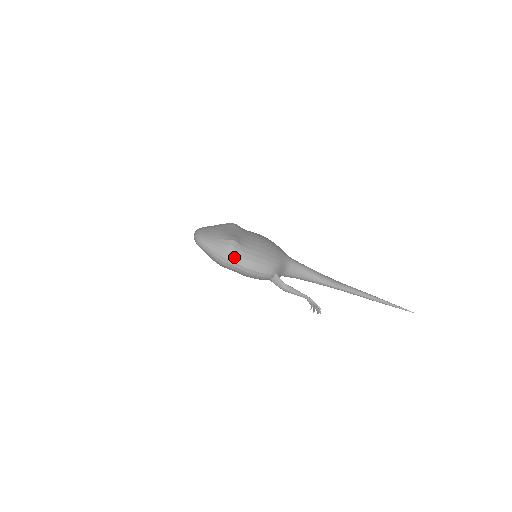
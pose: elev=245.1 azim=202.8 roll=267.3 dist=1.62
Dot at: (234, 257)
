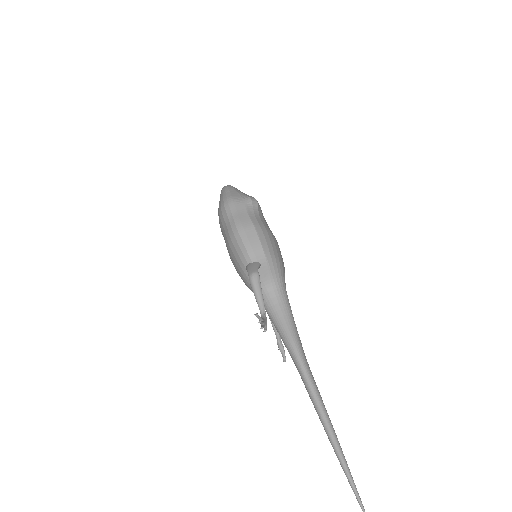
Dot at: (241, 206)
